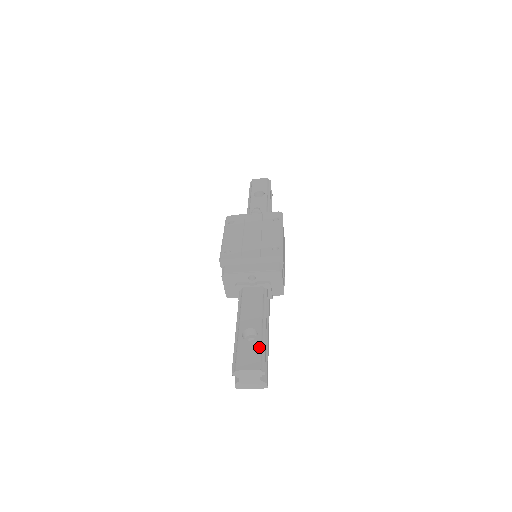
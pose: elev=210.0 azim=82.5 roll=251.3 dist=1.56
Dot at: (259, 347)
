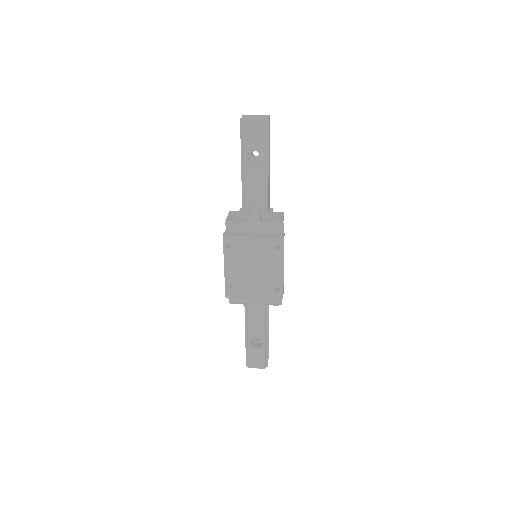
Dot at: (264, 354)
